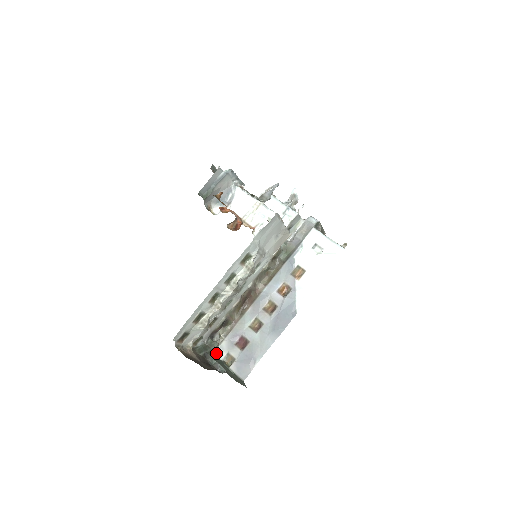
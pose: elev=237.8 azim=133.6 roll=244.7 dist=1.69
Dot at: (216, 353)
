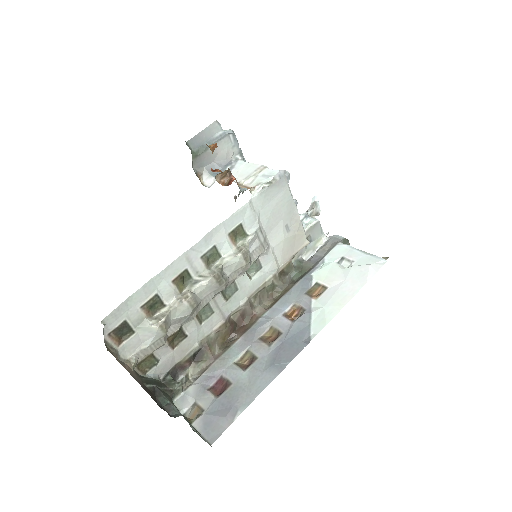
Dot at: (175, 403)
